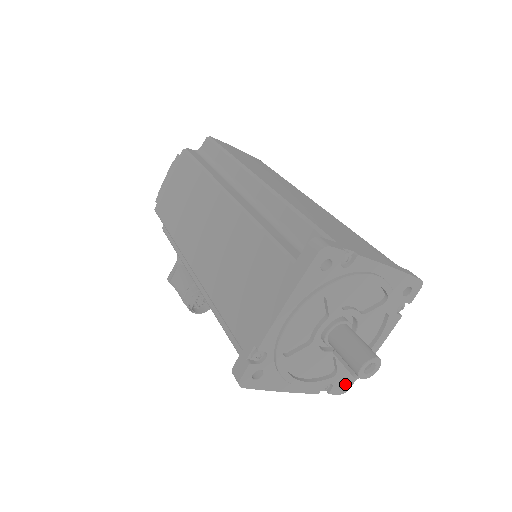
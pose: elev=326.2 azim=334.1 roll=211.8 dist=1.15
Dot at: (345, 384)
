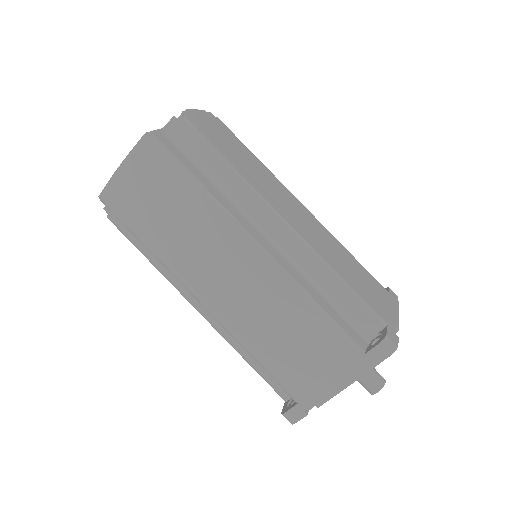
Dot at: occluded
